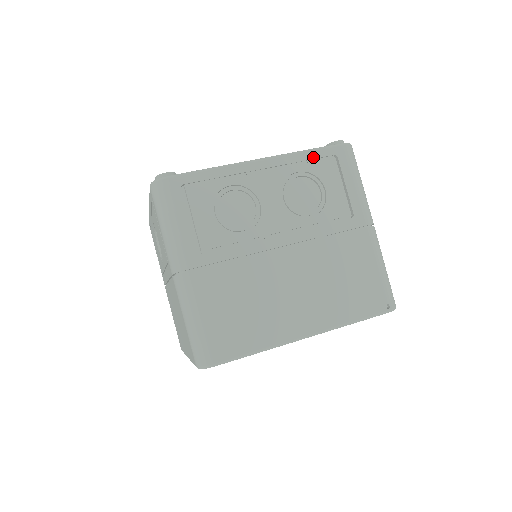
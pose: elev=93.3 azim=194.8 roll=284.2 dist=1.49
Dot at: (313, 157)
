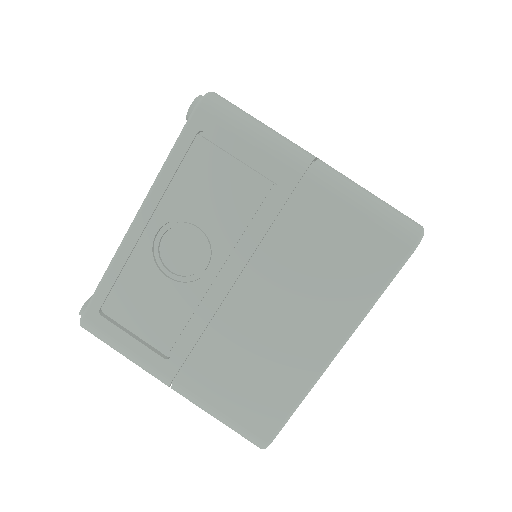
Dot at: occluded
